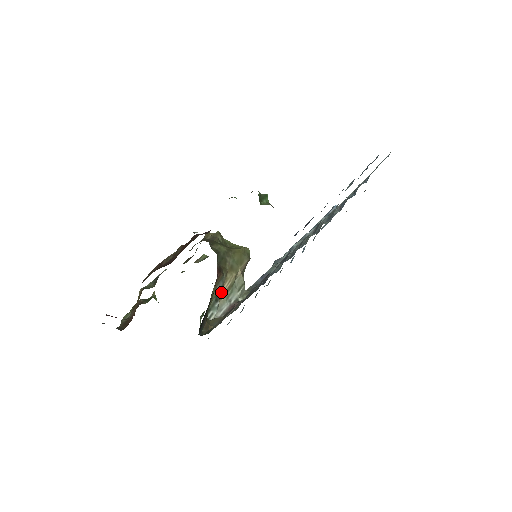
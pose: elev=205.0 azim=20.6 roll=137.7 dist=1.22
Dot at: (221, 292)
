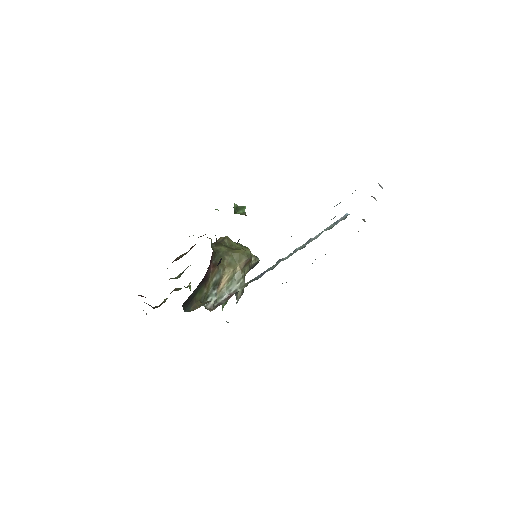
Dot at: (221, 283)
